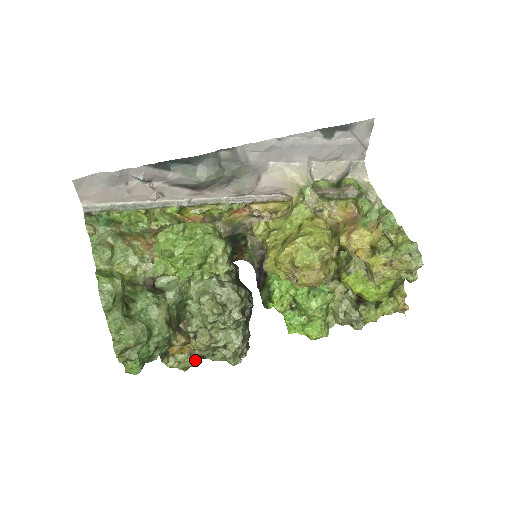
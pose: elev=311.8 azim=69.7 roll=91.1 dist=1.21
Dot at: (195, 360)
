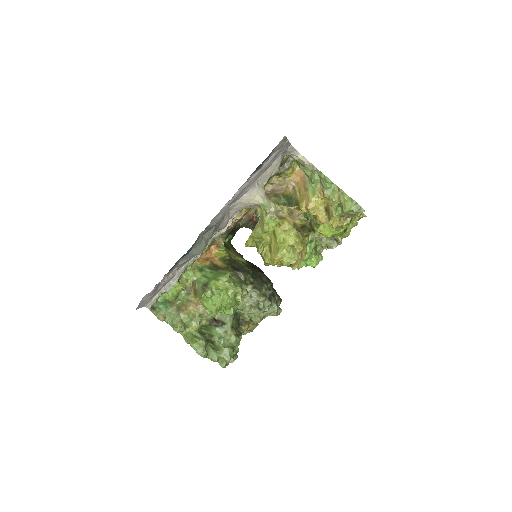
Dot at: (257, 323)
